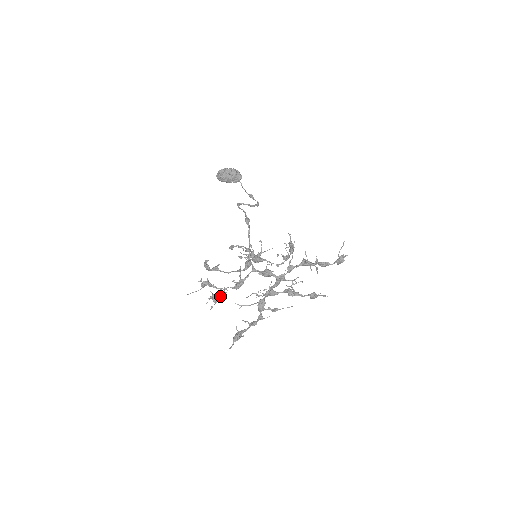
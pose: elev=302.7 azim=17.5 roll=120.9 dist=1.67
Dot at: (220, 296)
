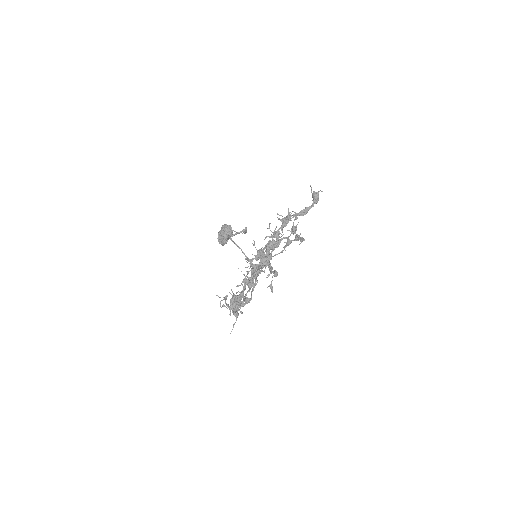
Dot at: occluded
